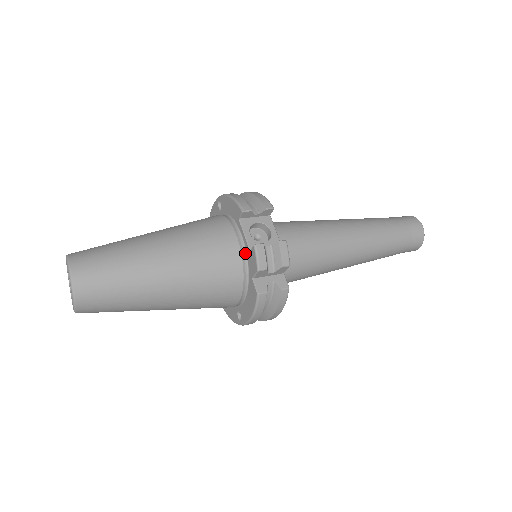
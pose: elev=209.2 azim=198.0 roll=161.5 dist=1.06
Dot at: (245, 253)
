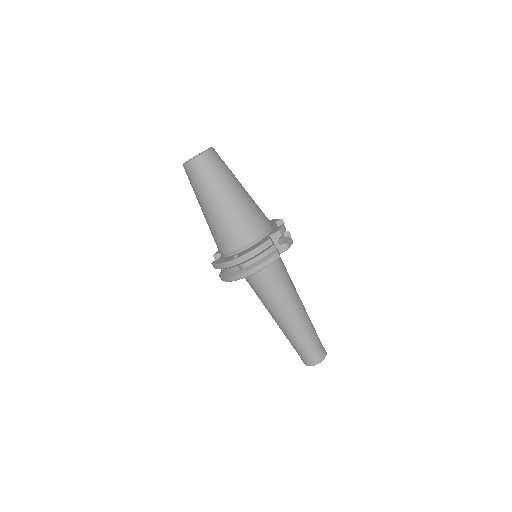
Dot at: (271, 229)
